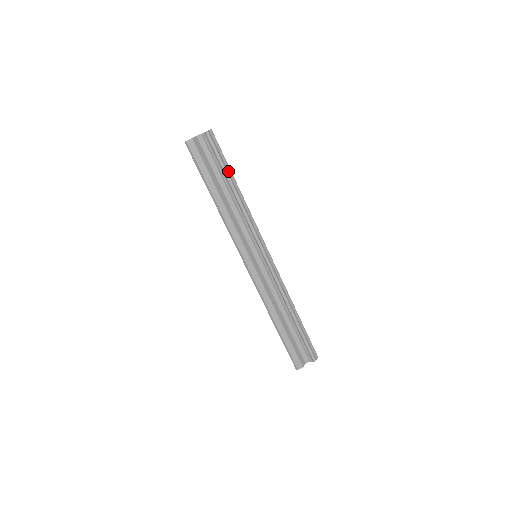
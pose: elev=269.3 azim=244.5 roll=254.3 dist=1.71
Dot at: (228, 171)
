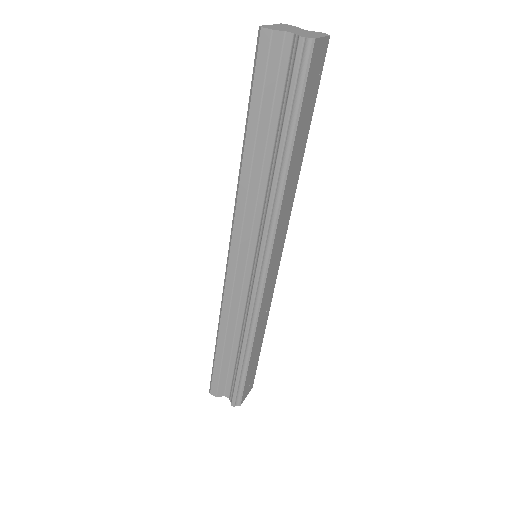
Dot at: (291, 127)
